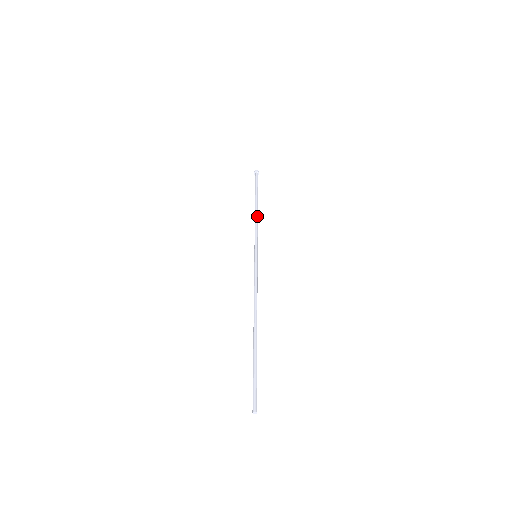
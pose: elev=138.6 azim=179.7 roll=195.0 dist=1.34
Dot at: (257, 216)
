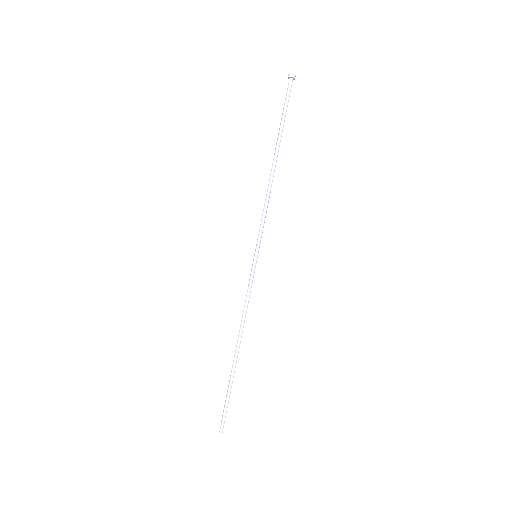
Dot at: (271, 184)
